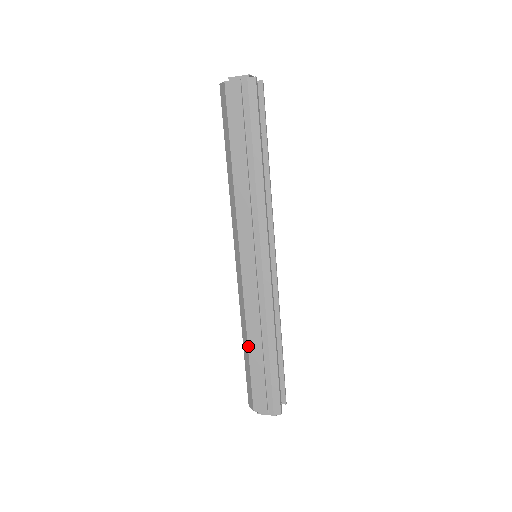
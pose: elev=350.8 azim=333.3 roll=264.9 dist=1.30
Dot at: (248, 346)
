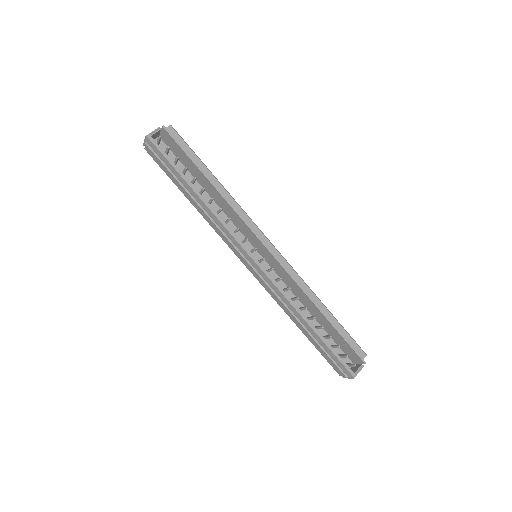
Dot at: (298, 327)
